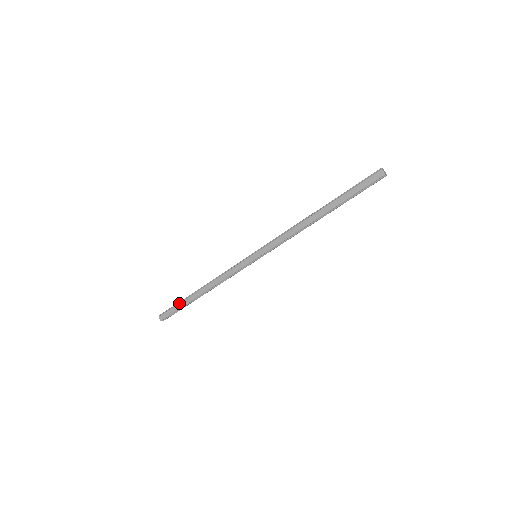
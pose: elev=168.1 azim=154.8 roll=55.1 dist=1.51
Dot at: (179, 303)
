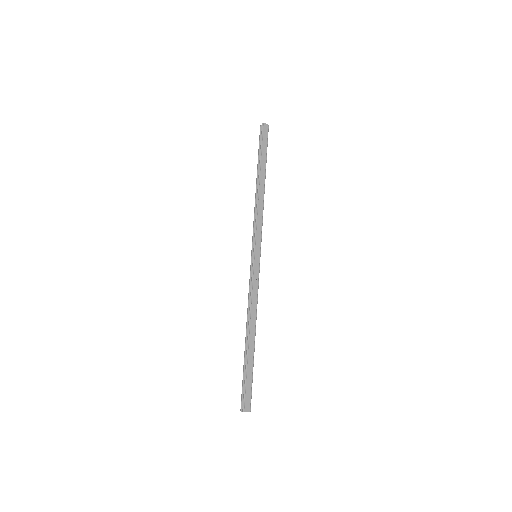
Dot at: (247, 371)
